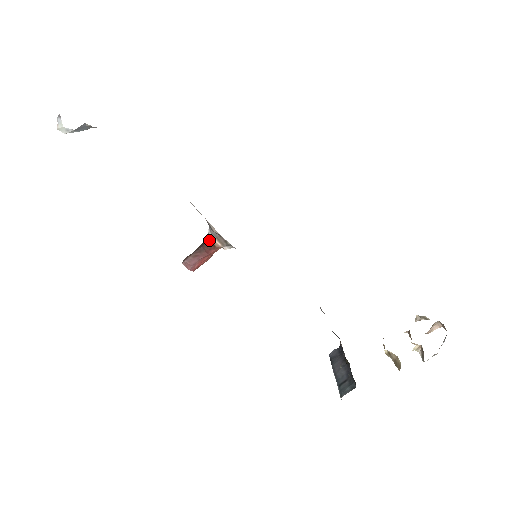
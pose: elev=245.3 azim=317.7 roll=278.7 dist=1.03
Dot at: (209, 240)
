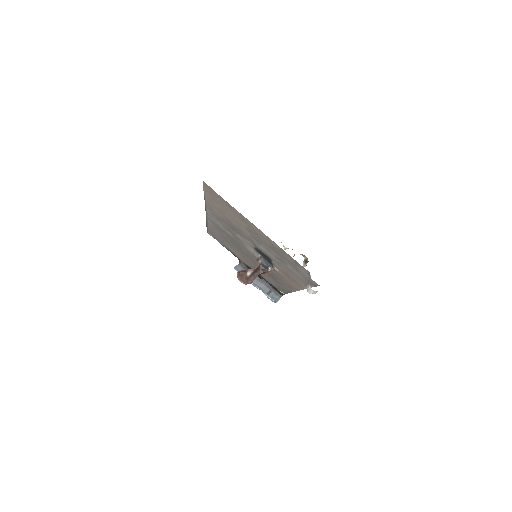
Dot at: (267, 272)
